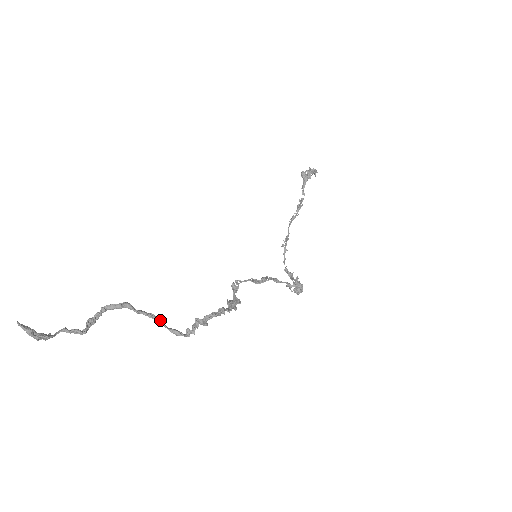
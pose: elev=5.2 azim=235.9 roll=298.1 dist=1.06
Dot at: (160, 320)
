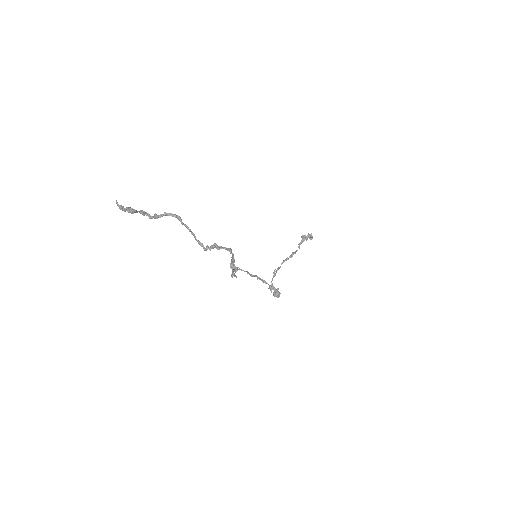
Dot at: occluded
